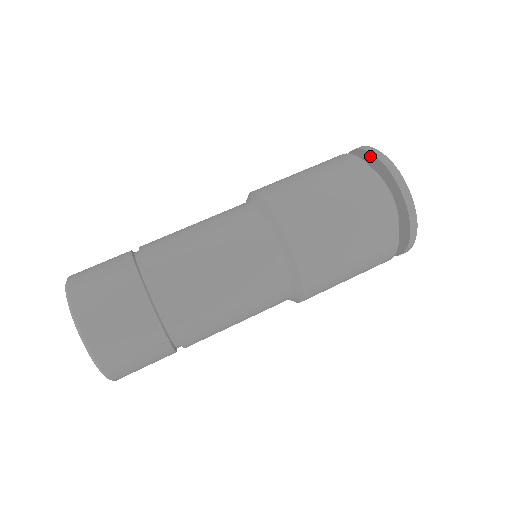
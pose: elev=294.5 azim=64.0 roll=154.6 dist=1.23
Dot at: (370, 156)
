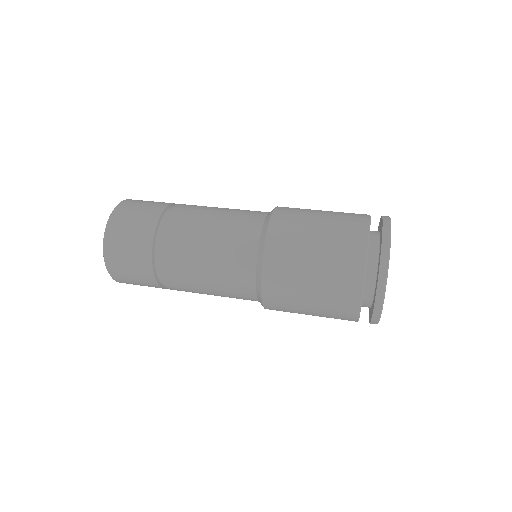
Dot at: occluded
